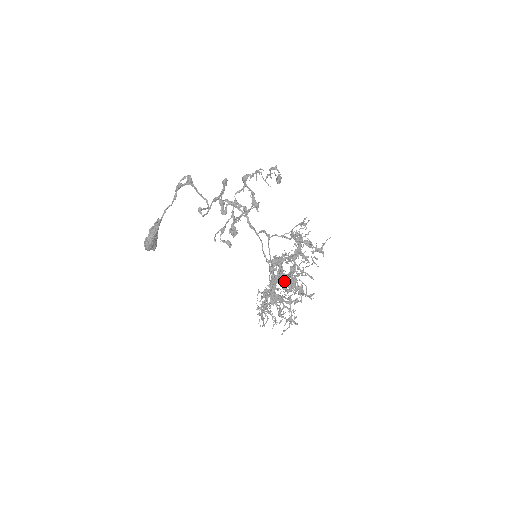
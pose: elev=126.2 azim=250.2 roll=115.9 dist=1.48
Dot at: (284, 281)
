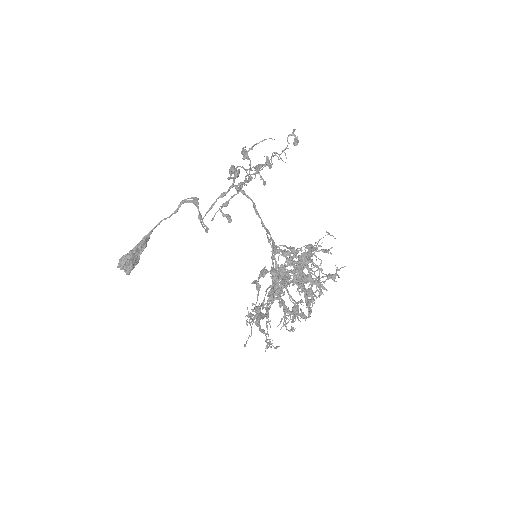
Dot at: (291, 257)
